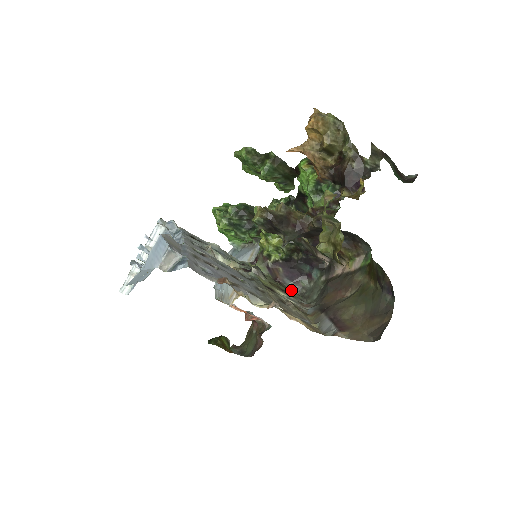
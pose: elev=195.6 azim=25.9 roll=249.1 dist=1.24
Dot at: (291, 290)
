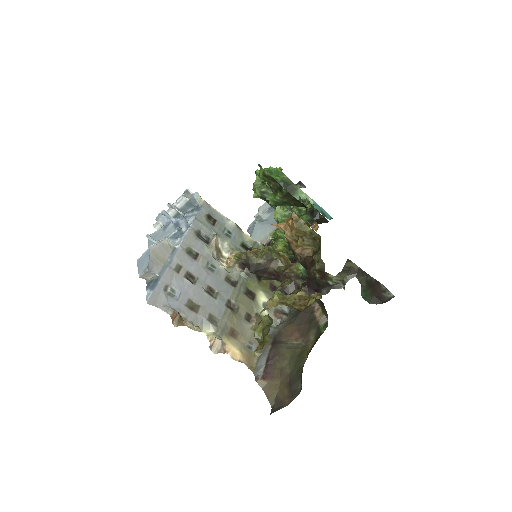
Dot at: occluded
